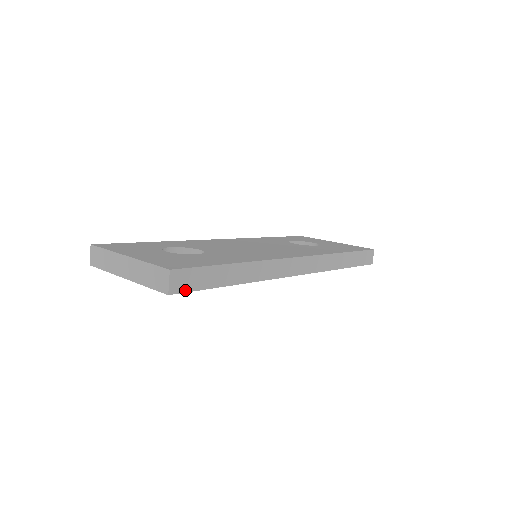
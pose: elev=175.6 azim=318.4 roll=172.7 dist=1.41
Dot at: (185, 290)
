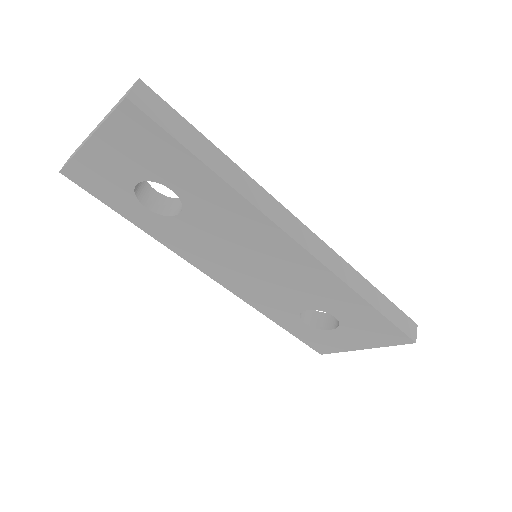
Dot at: (149, 114)
